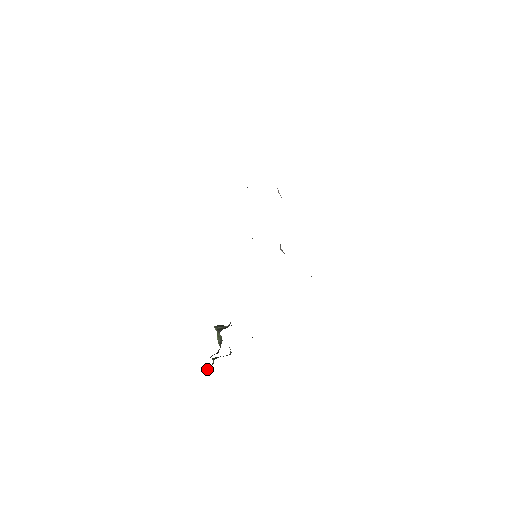
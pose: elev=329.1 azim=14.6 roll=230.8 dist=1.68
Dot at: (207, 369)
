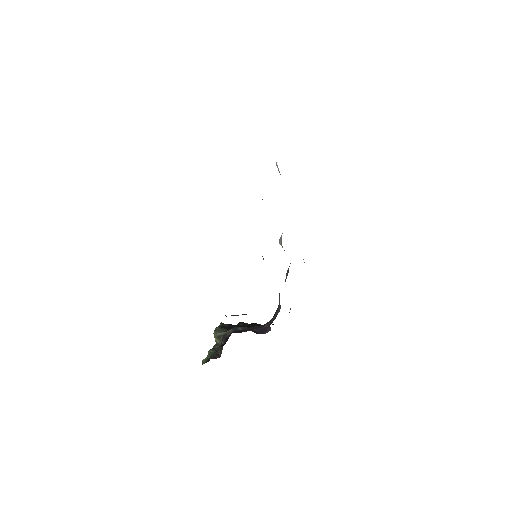
Dot at: (204, 363)
